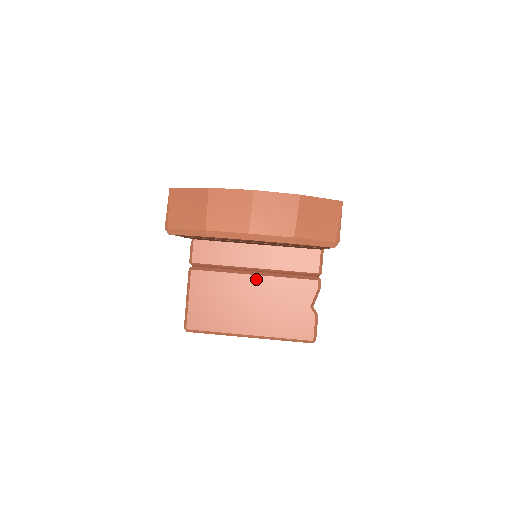
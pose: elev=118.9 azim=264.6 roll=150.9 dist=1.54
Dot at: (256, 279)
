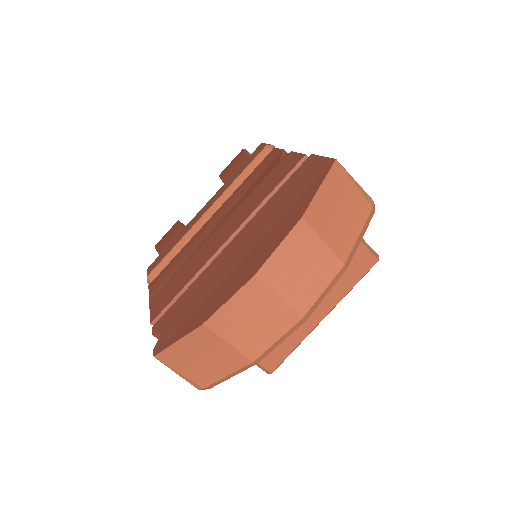
Dot at: occluded
